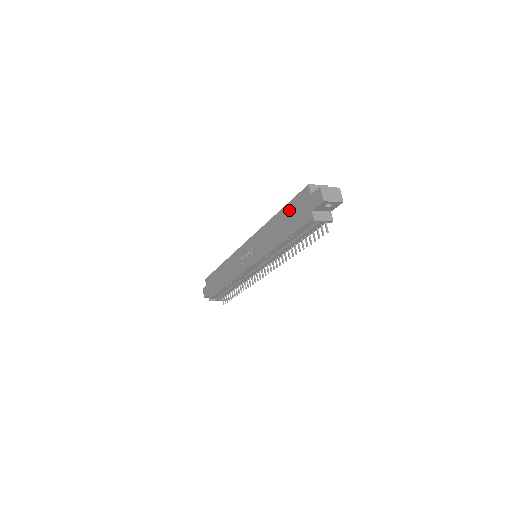
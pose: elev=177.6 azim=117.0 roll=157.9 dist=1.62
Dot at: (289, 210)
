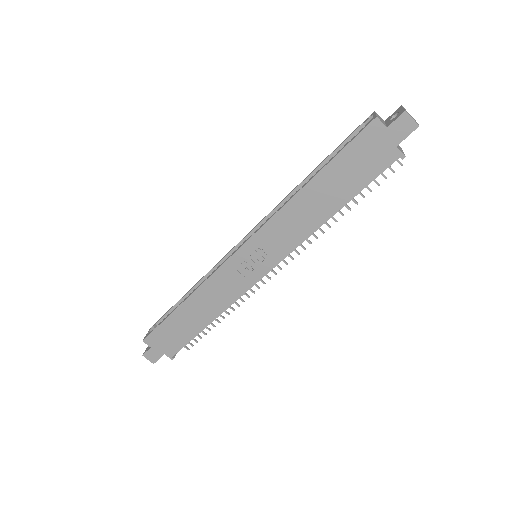
Dot at: (341, 165)
